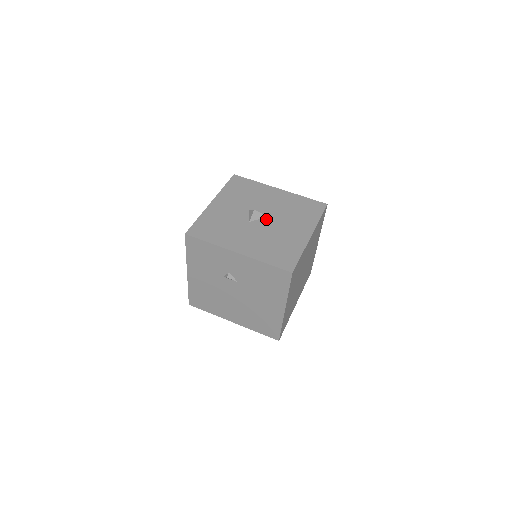
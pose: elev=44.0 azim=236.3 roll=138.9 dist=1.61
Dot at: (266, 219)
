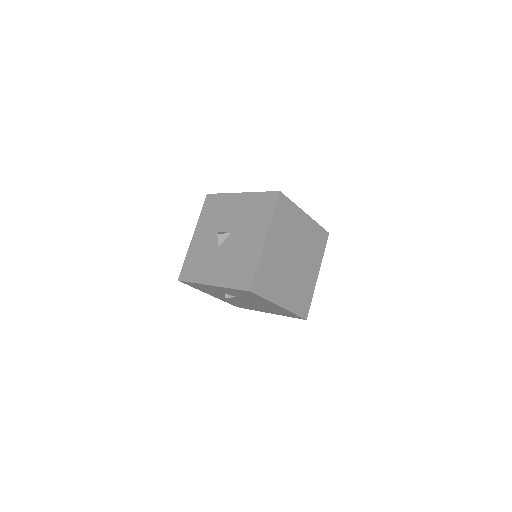
Dot at: (231, 237)
